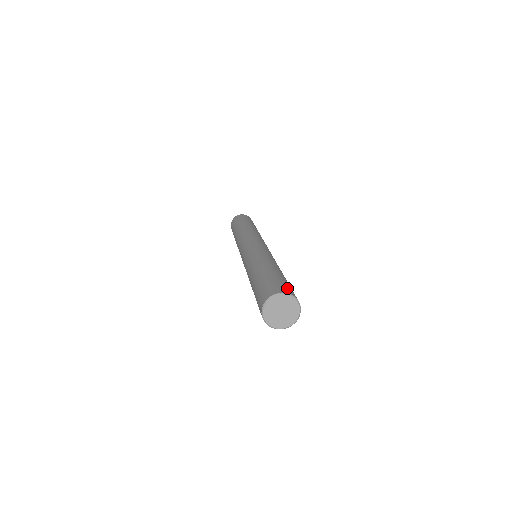
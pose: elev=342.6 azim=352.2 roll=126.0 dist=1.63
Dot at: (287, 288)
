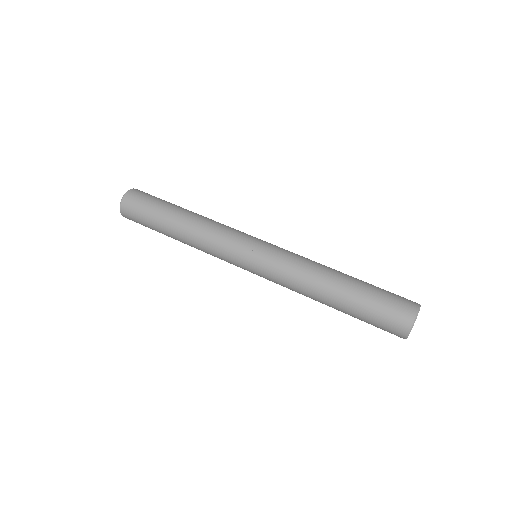
Dot at: (404, 303)
